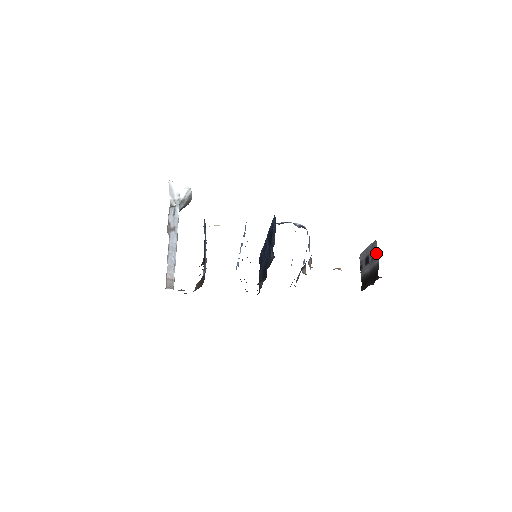
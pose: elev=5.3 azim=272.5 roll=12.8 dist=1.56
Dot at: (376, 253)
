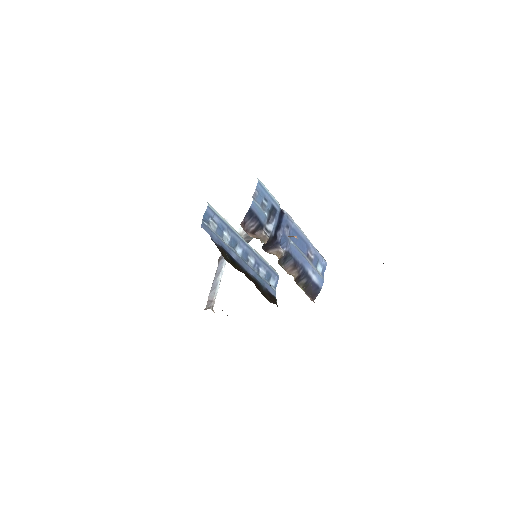
Dot at: occluded
